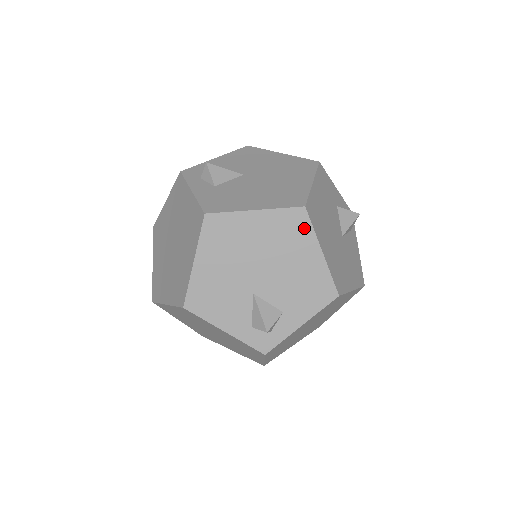
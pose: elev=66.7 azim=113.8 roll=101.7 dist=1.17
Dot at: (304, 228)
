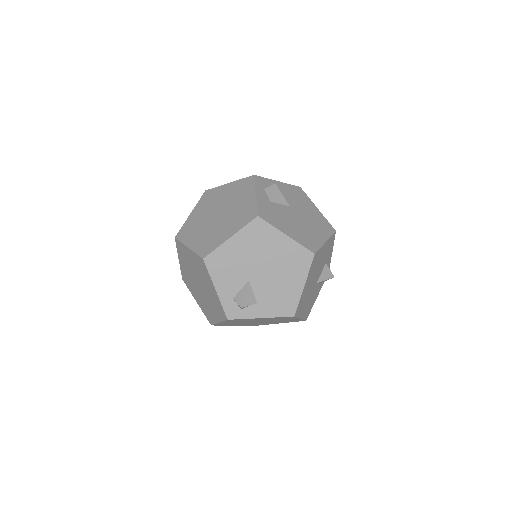
Dot at: (305, 265)
